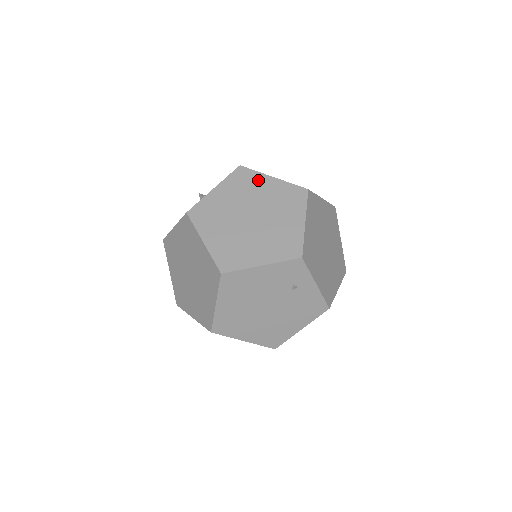
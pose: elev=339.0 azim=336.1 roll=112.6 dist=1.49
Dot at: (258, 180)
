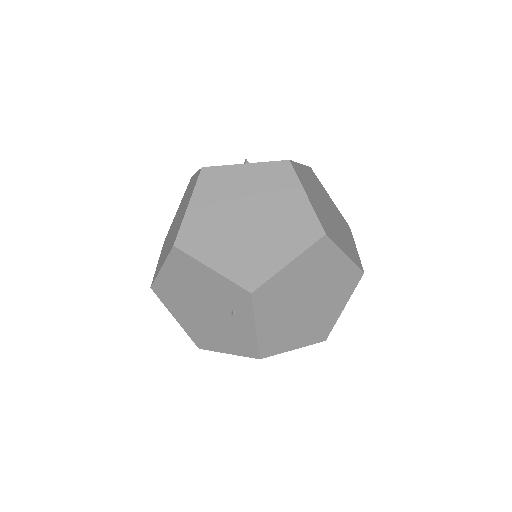
Dot at: (290, 187)
